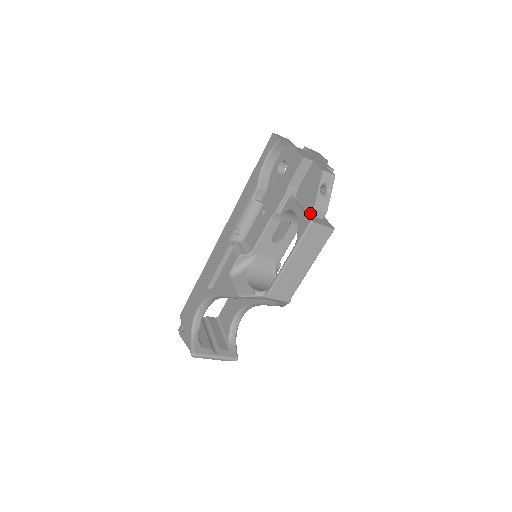
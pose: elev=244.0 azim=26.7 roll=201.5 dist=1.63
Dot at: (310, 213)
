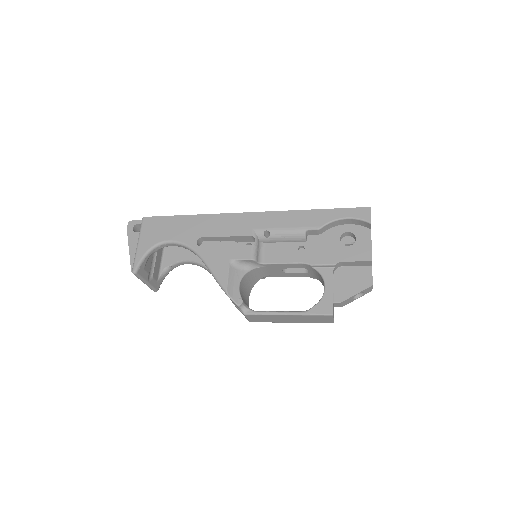
Dot at: (335, 302)
